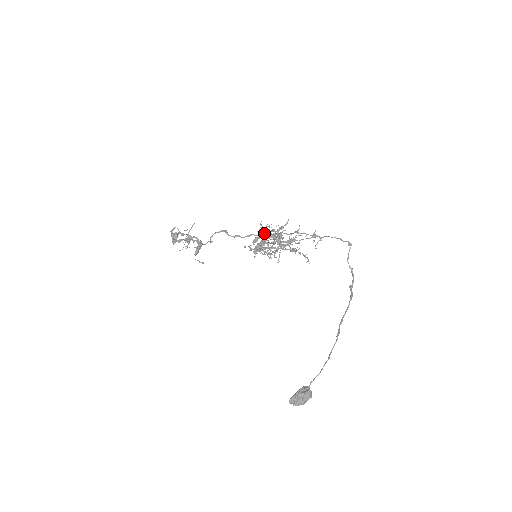
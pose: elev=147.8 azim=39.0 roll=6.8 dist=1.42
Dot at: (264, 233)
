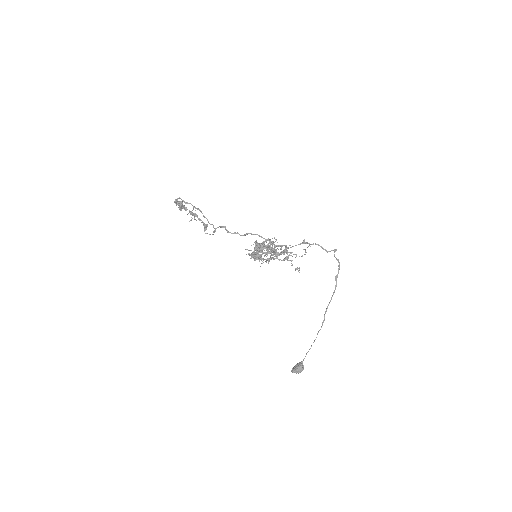
Dot at: (259, 251)
